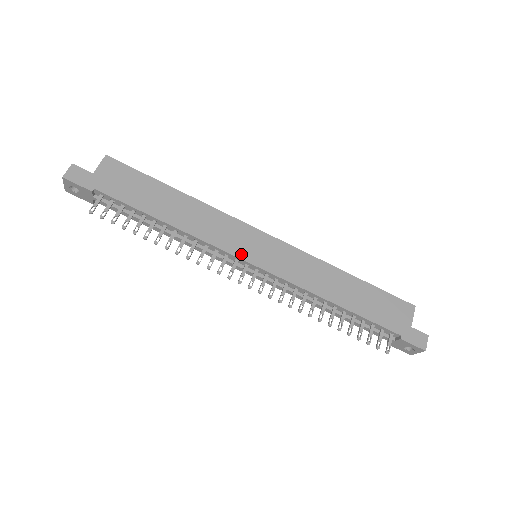
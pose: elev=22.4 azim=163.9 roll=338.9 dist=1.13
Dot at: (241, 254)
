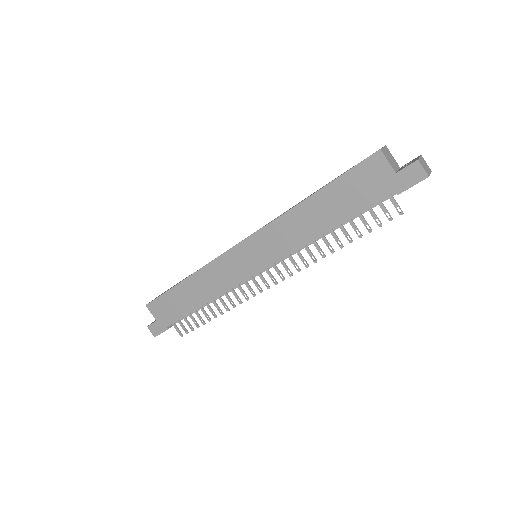
Dot at: (247, 275)
